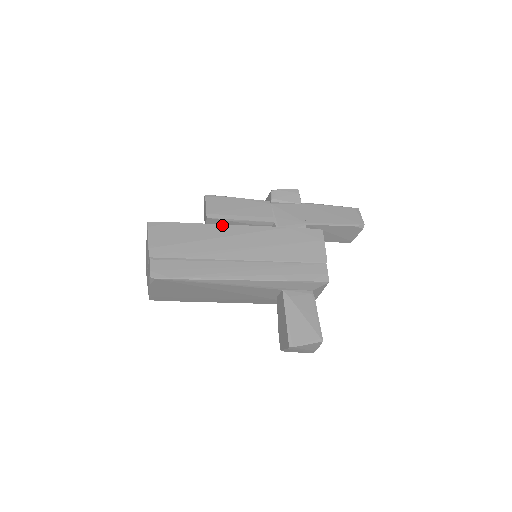
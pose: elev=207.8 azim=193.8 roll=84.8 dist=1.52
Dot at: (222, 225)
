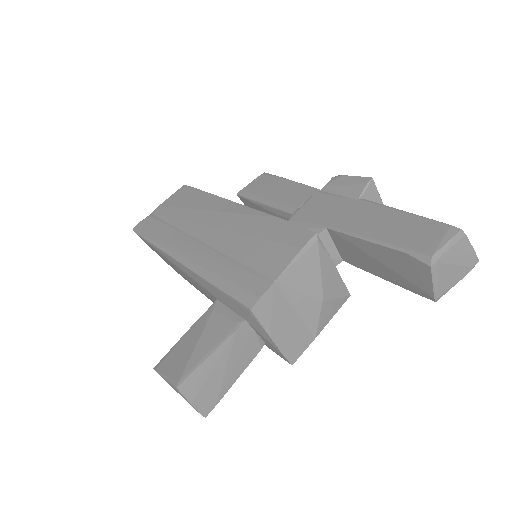
Dot at: (223, 199)
